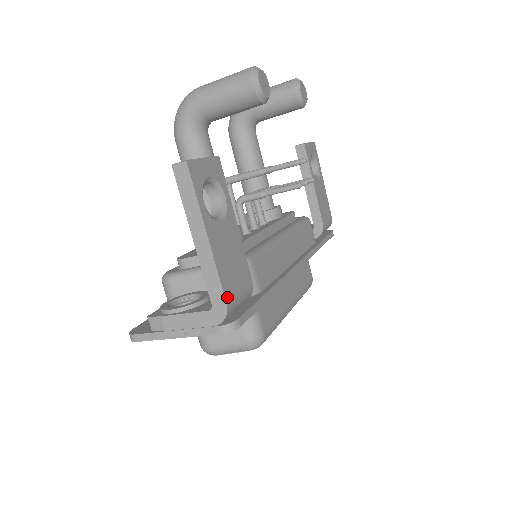
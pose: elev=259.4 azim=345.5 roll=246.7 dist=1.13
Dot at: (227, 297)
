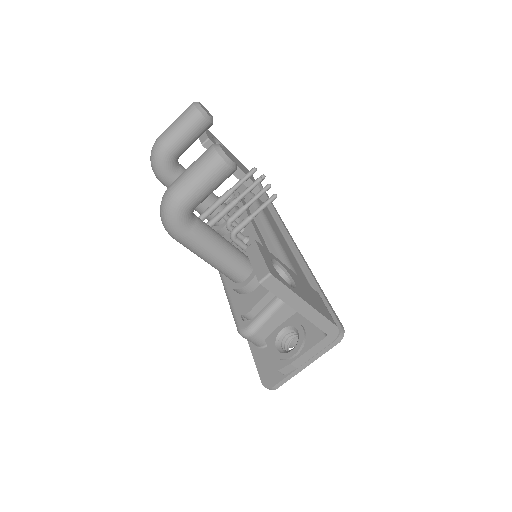
Dot at: (333, 322)
